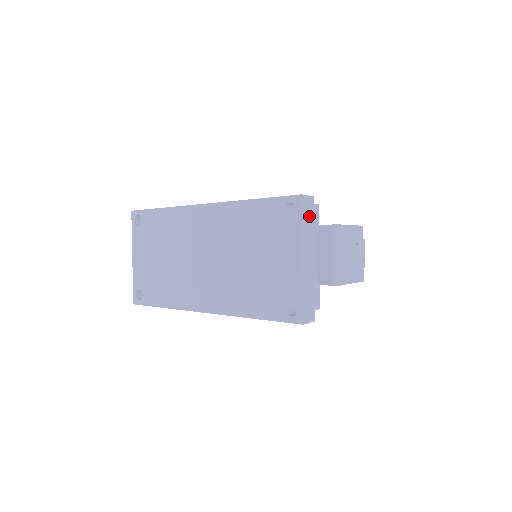
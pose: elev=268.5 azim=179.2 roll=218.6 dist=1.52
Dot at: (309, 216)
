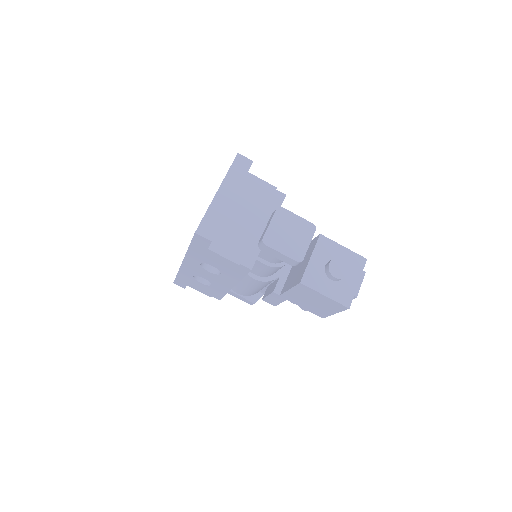
Dot at: (241, 170)
